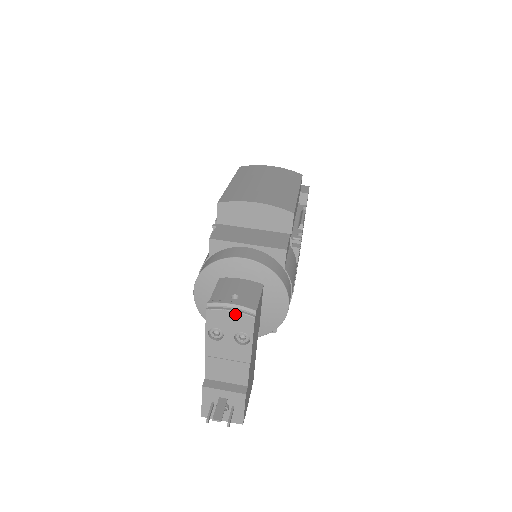
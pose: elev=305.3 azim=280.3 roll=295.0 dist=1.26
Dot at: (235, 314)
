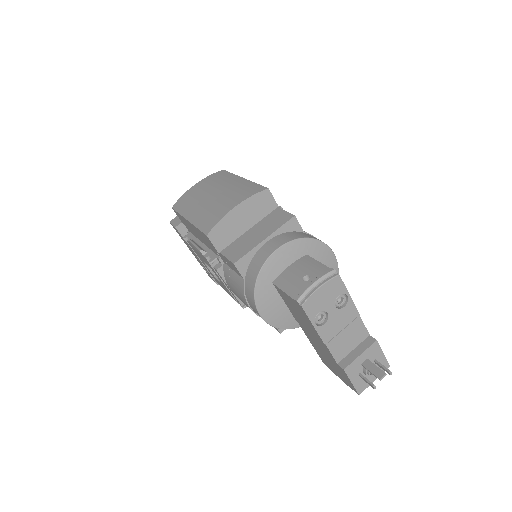
Dot at: (324, 287)
